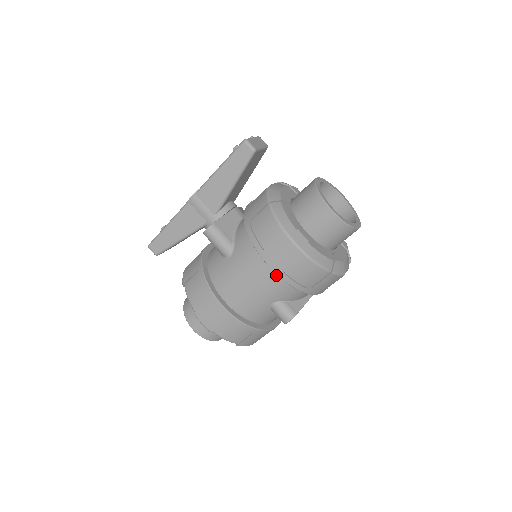
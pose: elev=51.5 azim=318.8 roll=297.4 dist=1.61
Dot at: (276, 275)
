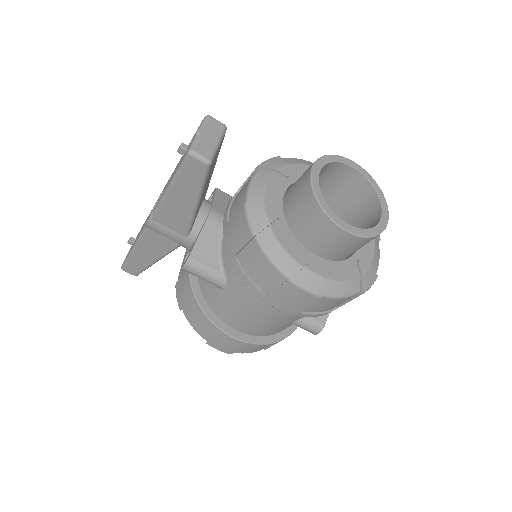
Dot at: occluded
